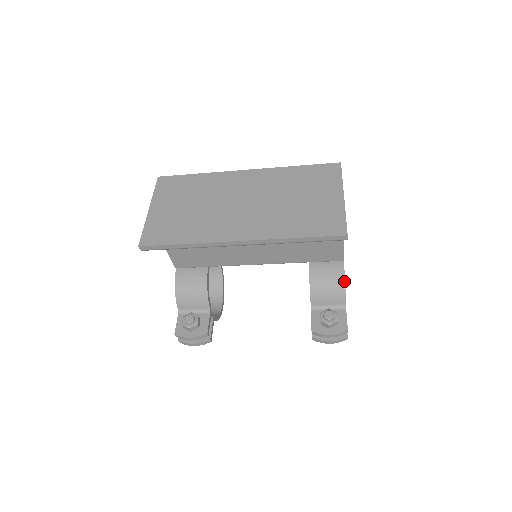
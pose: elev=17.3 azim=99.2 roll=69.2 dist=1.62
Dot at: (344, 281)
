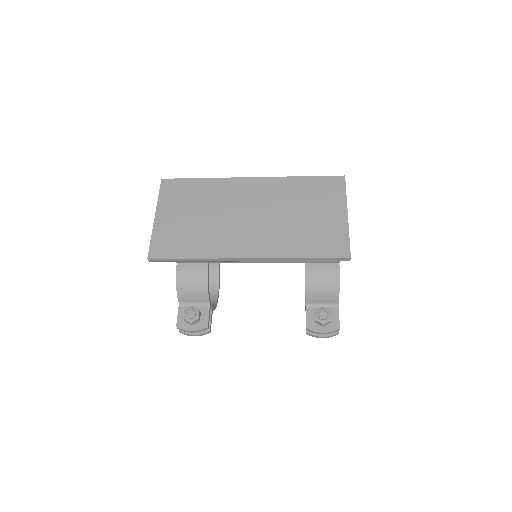
Dot at: (339, 283)
